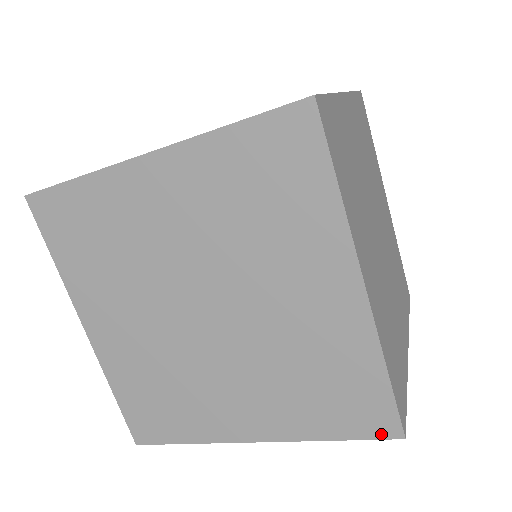
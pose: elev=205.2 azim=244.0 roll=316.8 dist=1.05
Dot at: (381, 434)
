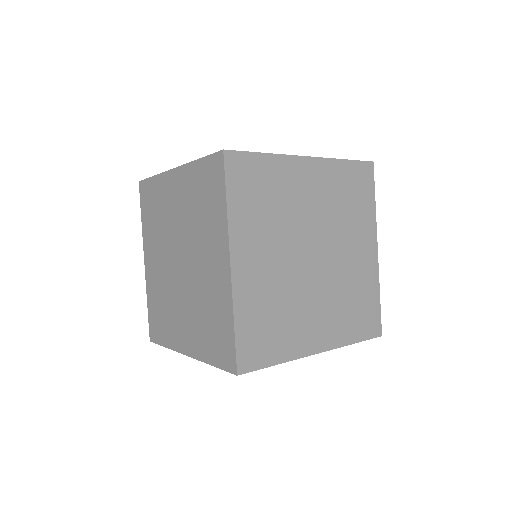
Dot at: occluded
